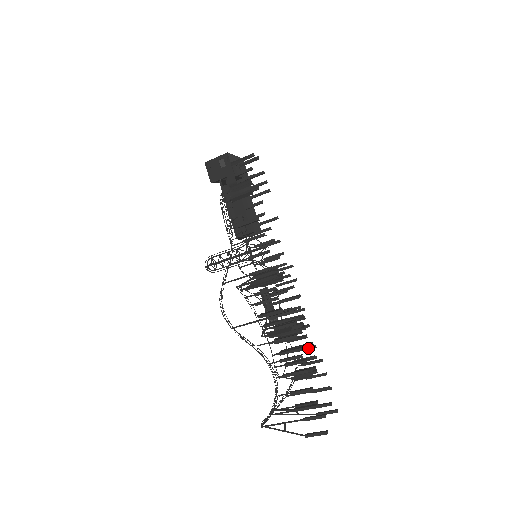
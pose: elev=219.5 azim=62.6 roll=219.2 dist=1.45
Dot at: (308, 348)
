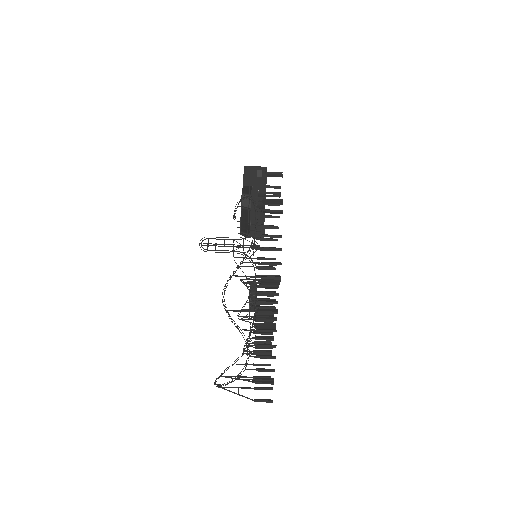
Dot at: occluded
